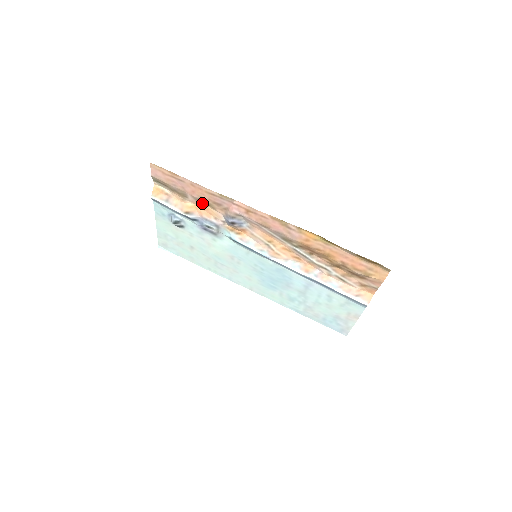
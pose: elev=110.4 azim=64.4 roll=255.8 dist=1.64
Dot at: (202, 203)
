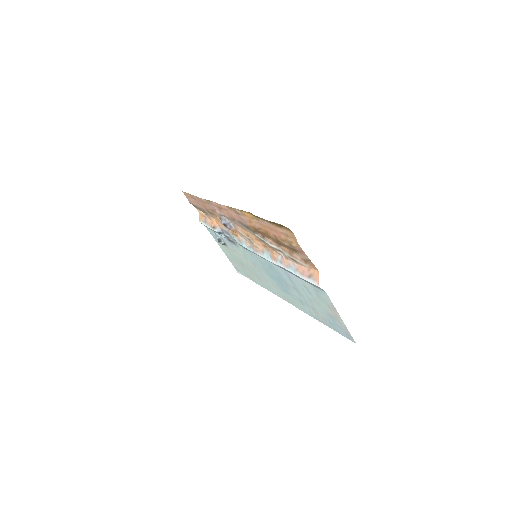
Dot at: (212, 215)
